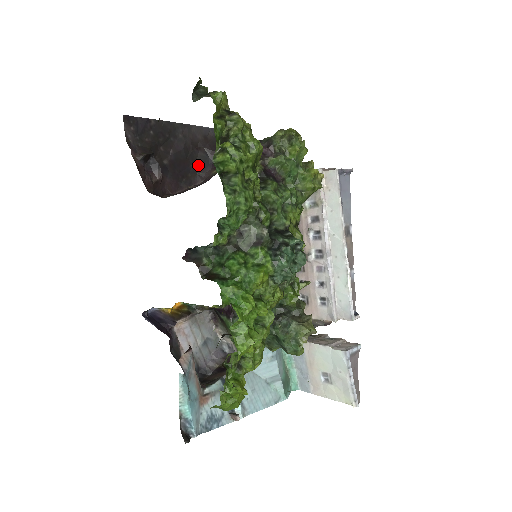
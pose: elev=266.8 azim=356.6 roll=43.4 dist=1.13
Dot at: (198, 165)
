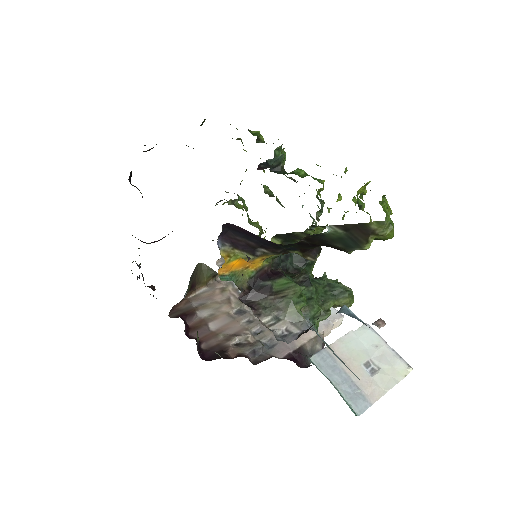
Dot at: occluded
